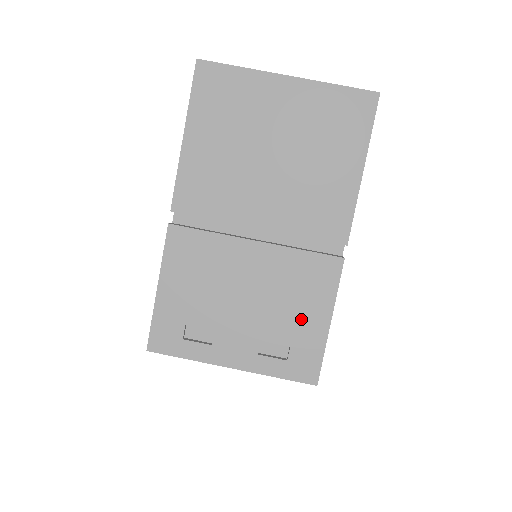
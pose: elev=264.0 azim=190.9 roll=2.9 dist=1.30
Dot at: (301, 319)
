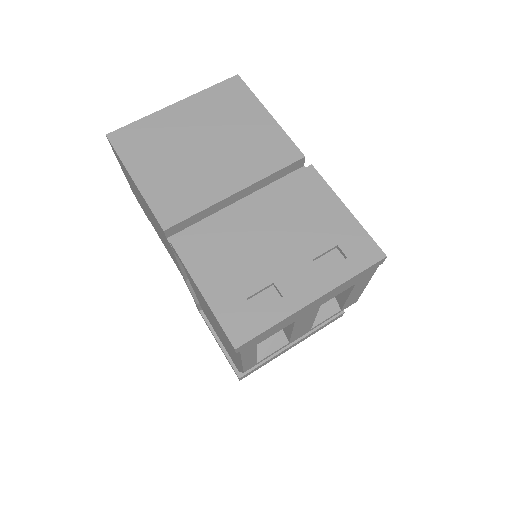
Dot at: (326, 223)
